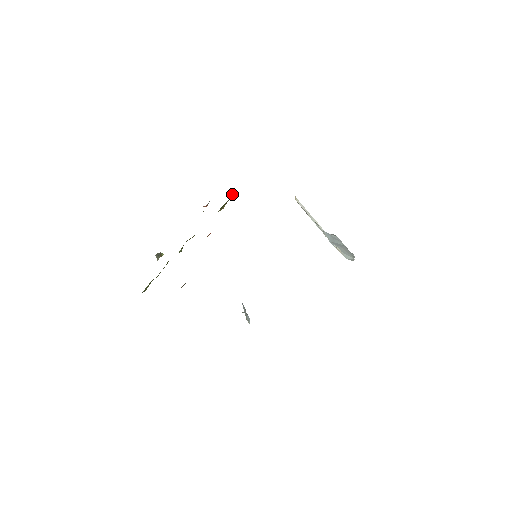
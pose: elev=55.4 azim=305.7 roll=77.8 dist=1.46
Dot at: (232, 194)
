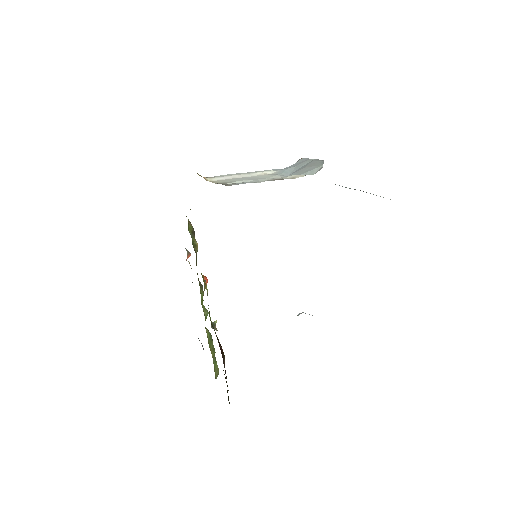
Dot at: (188, 227)
